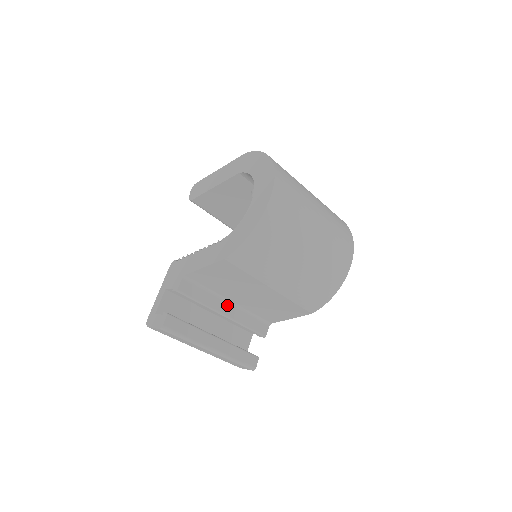
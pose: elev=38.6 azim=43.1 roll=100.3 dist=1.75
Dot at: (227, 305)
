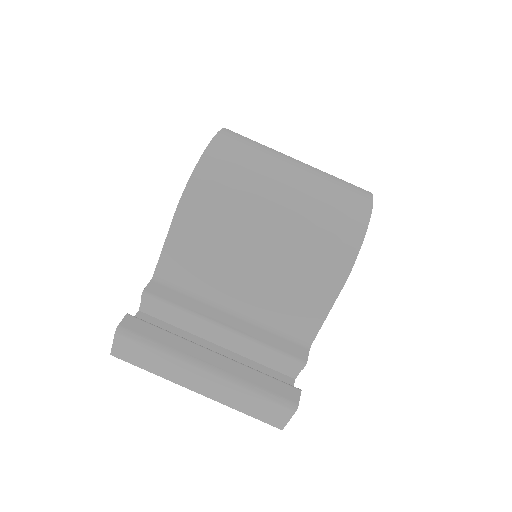
Dot at: (227, 316)
